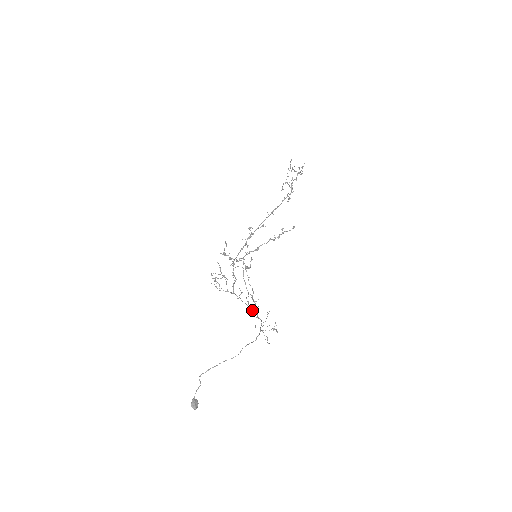
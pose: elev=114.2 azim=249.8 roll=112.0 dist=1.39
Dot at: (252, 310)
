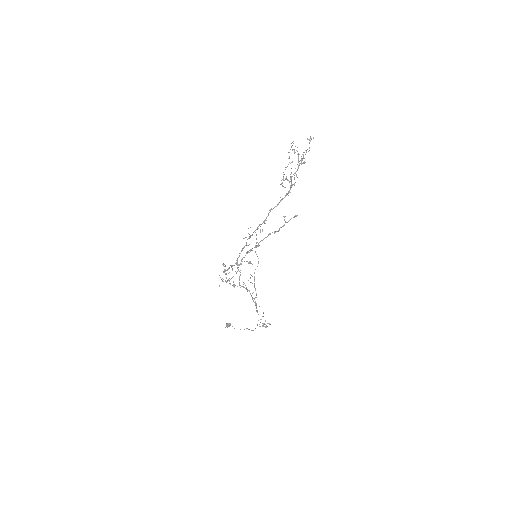
Dot at: occluded
